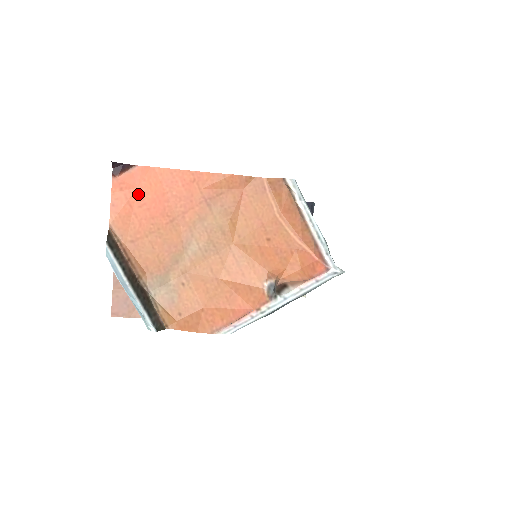
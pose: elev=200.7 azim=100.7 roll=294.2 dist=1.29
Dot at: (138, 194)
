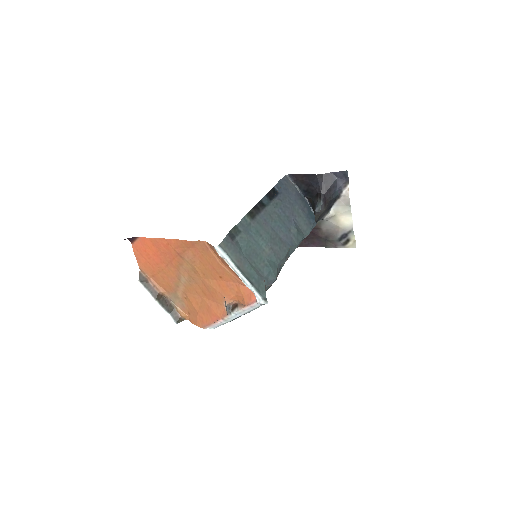
Dot at: (145, 252)
